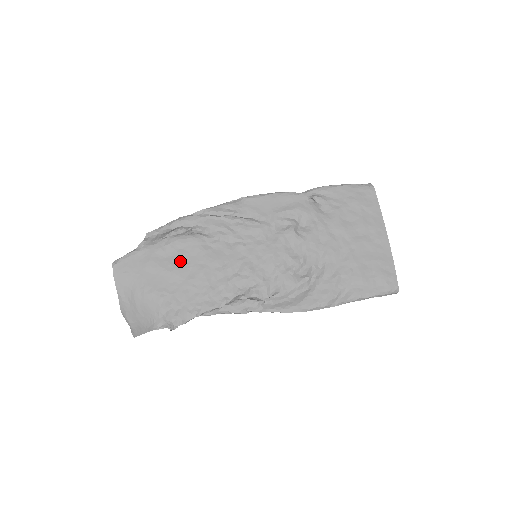
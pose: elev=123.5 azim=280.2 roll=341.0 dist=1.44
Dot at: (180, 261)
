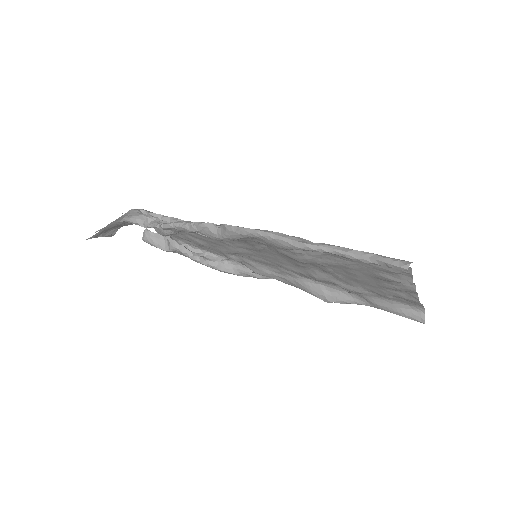
Dot at: (192, 240)
